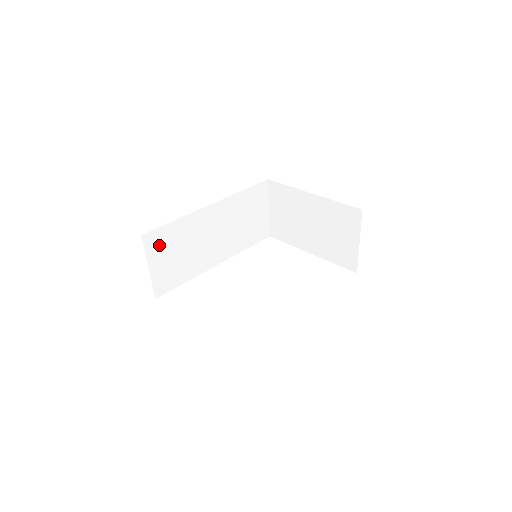
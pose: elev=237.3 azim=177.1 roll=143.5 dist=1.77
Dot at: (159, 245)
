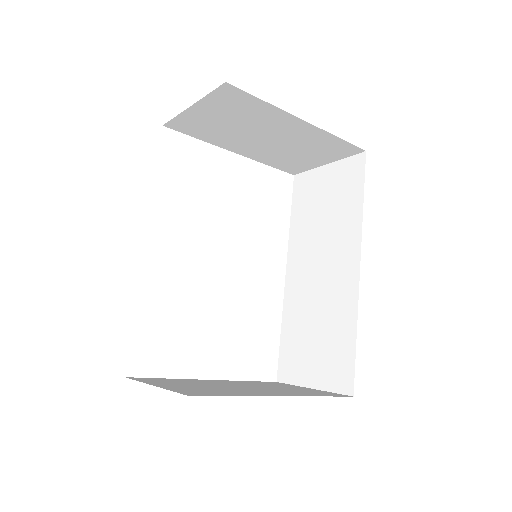
Dot at: occluded
